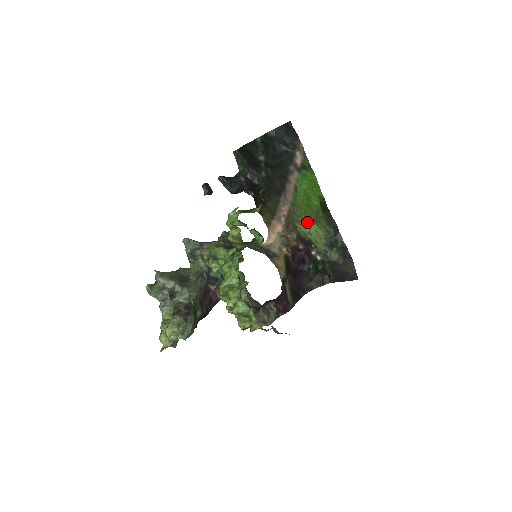
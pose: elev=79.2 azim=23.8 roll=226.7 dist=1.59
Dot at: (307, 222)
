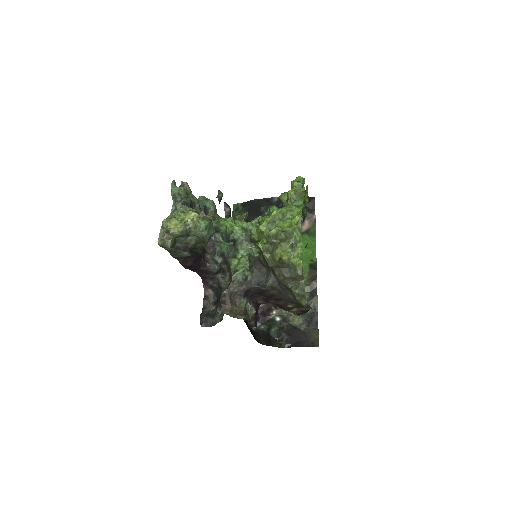
Dot at: occluded
